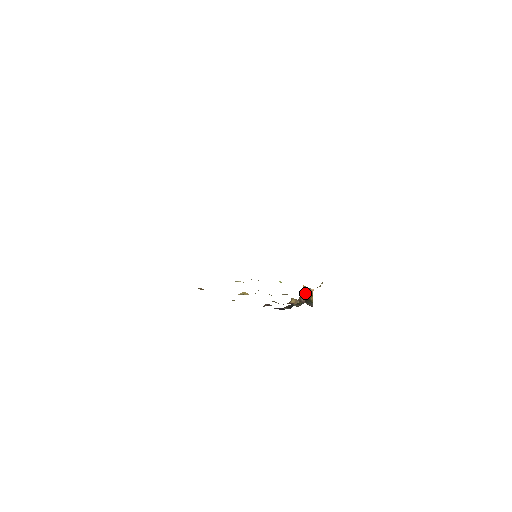
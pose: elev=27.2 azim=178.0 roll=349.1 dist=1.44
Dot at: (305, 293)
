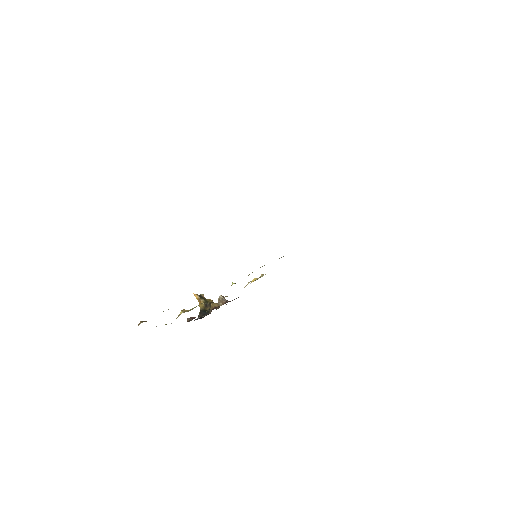
Dot at: (202, 299)
